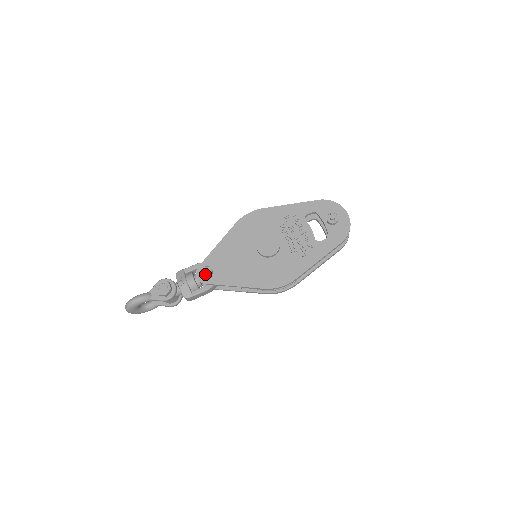
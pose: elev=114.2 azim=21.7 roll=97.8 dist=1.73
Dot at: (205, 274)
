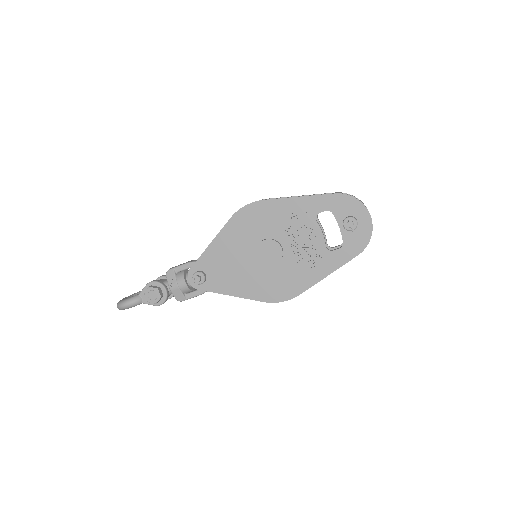
Dot at: (197, 281)
